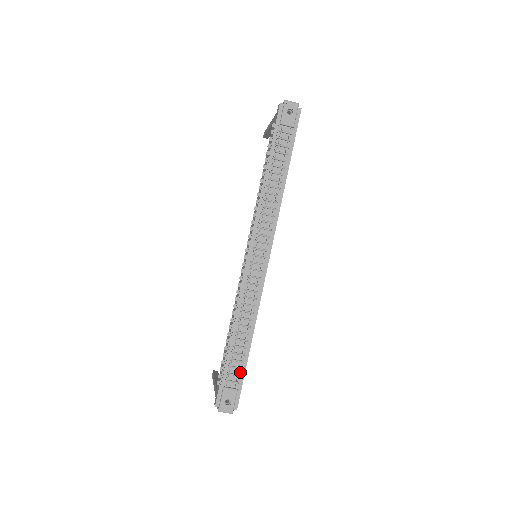
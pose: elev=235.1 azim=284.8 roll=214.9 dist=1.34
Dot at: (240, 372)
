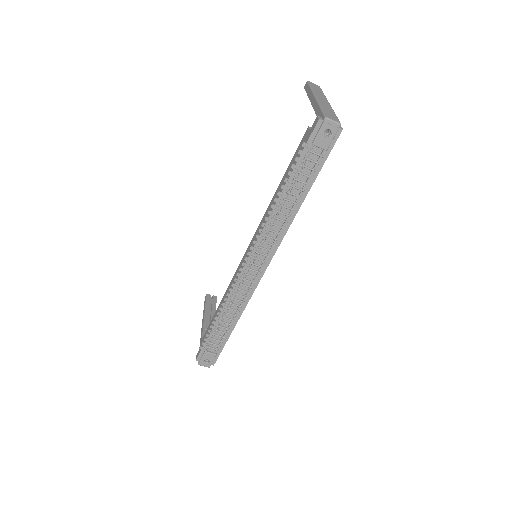
Dot at: (221, 343)
